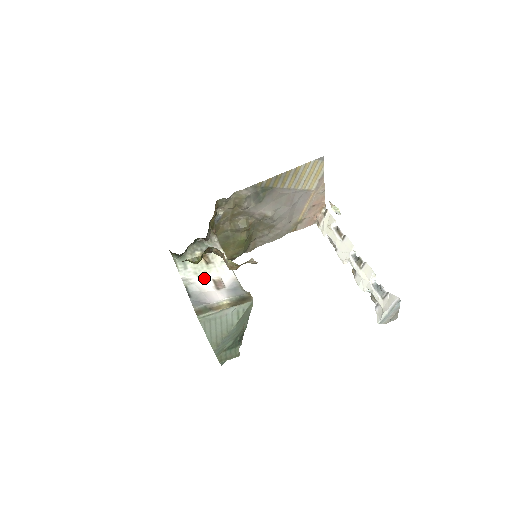
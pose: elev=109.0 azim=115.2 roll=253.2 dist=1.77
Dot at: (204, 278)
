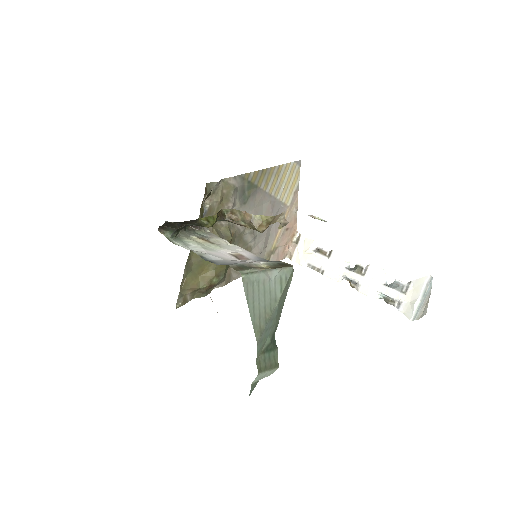
Dot at: (218, 252)
